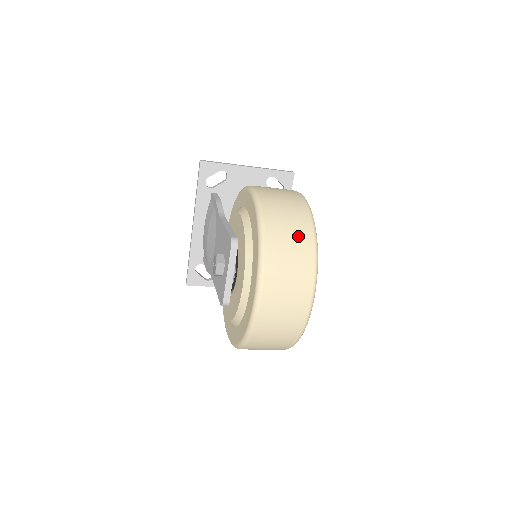
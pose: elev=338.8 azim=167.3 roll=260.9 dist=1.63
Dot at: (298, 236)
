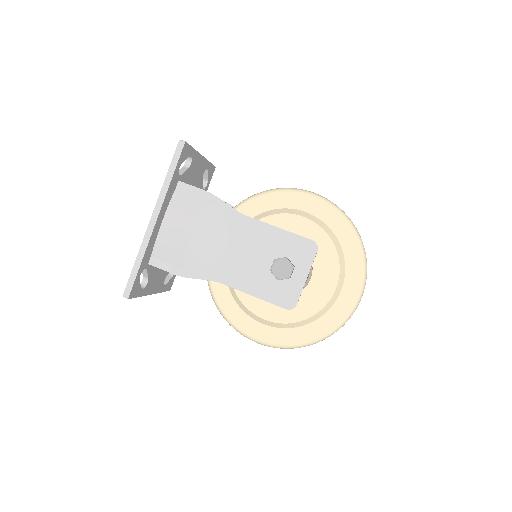
Dot at: occluded
